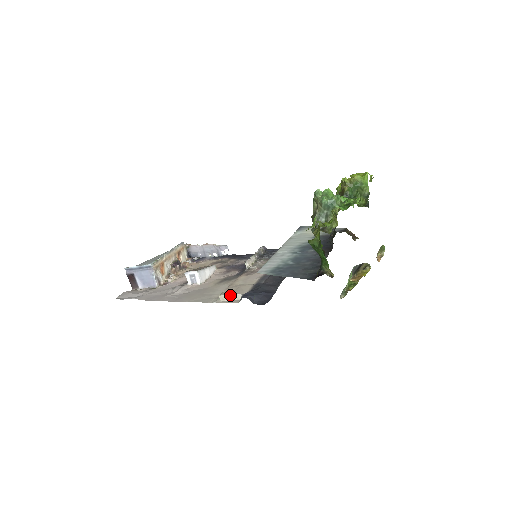
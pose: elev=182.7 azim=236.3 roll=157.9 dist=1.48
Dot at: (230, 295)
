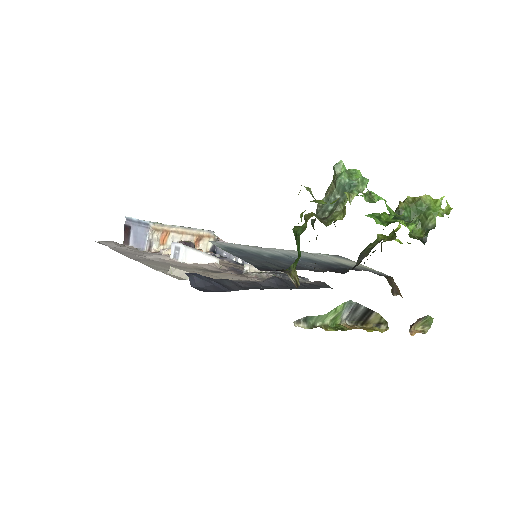
Dot at: (181, 270)
